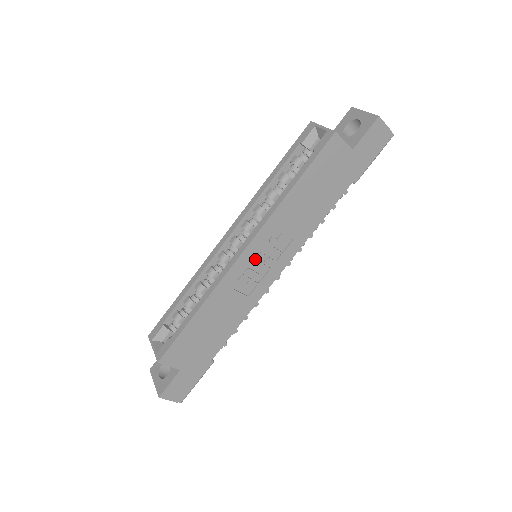
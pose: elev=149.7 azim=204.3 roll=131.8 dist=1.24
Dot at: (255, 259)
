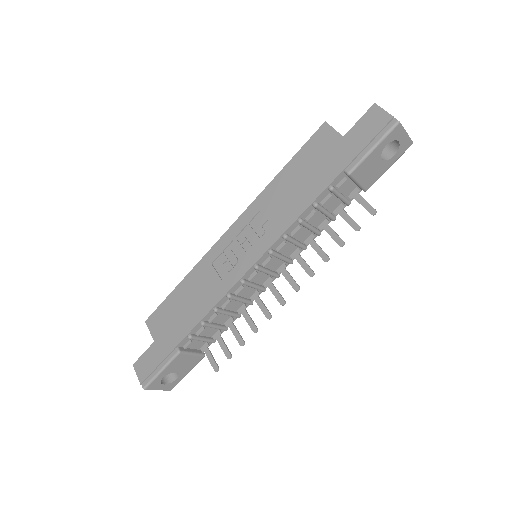
Dot at: (236, 239)
